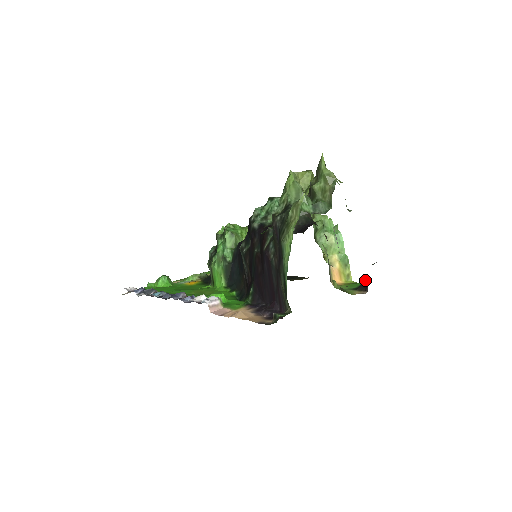
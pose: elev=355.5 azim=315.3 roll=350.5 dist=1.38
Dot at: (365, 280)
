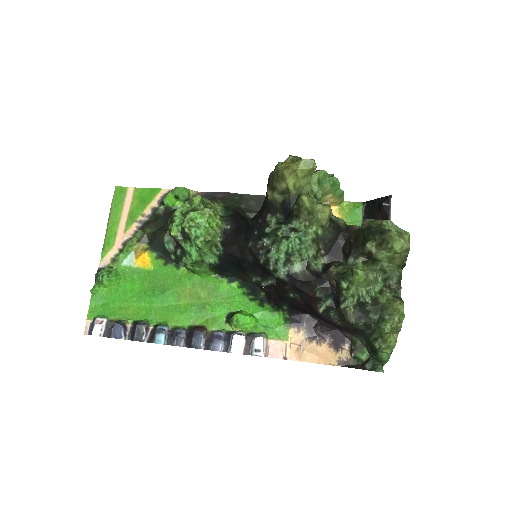
Dot at: occluded
